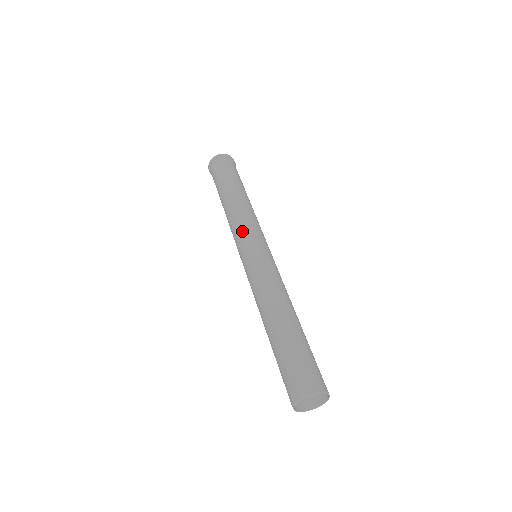
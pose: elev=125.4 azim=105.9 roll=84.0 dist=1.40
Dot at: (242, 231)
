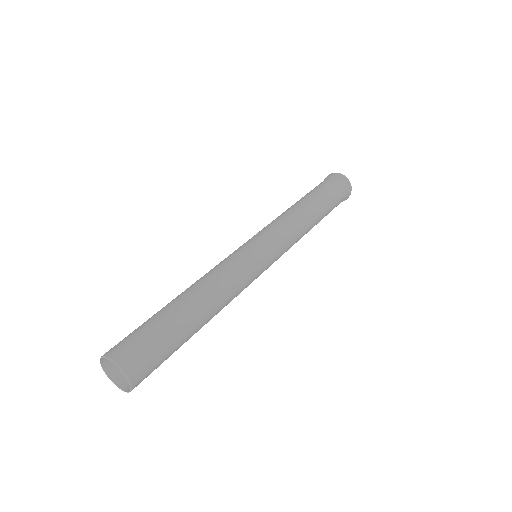
Dot at: (261, 230)
